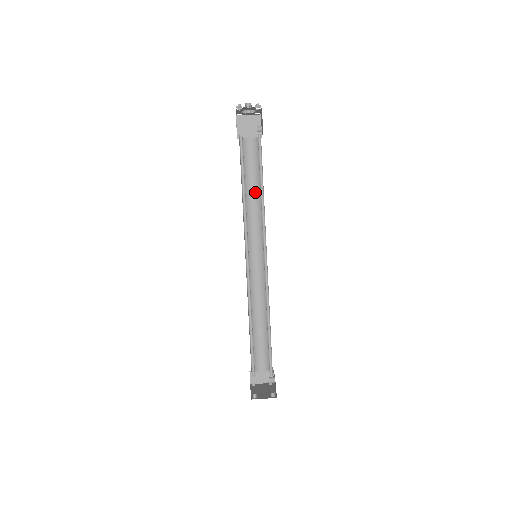
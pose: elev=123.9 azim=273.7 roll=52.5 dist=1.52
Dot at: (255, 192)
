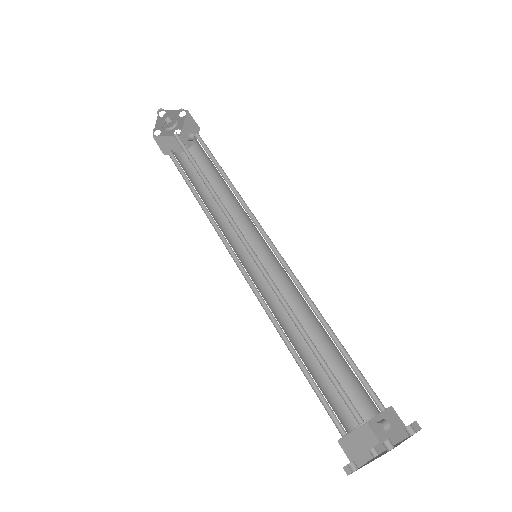
Dot at: (212, 199)
